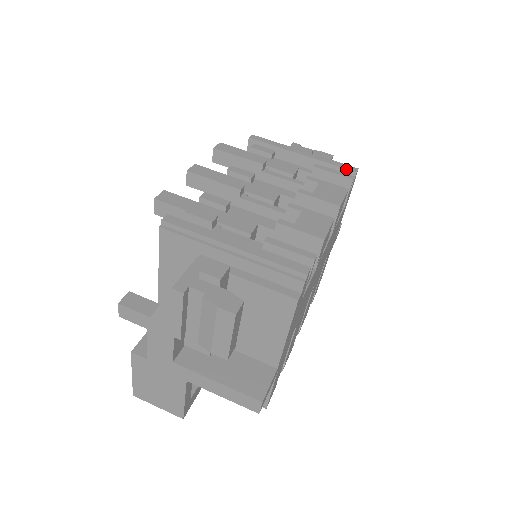
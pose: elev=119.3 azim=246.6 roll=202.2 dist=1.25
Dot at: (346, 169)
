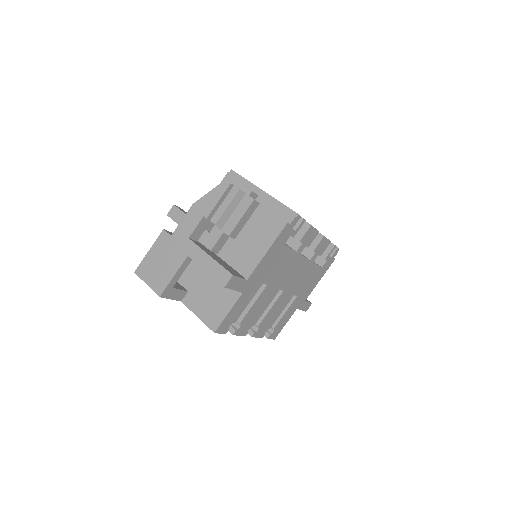
Dot at: occluded
